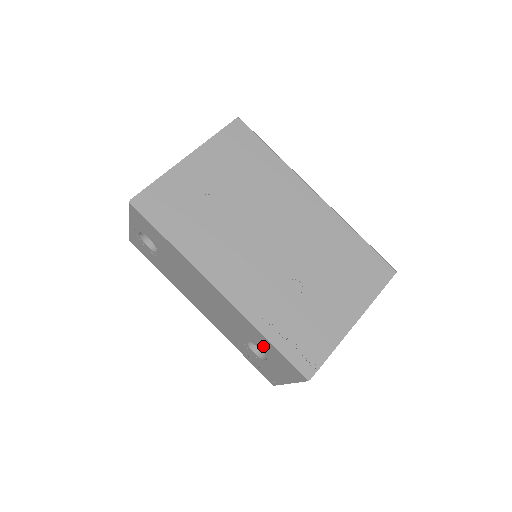
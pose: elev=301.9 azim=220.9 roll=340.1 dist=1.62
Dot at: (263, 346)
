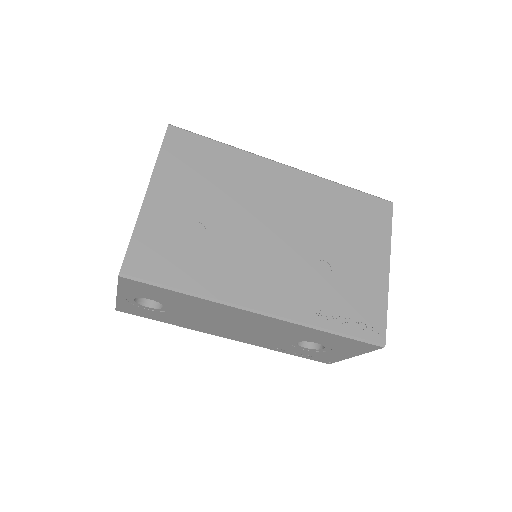
Dot at: (322, 339)
